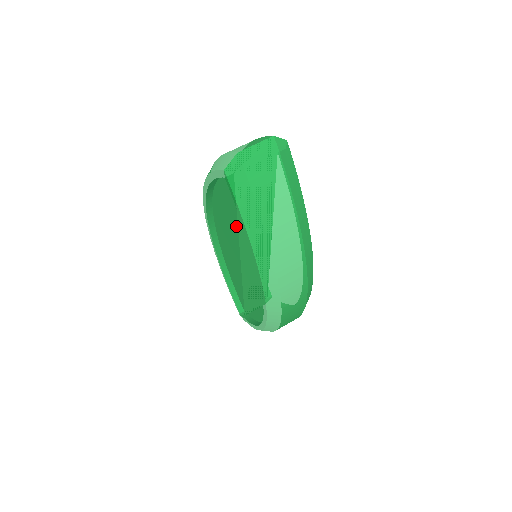
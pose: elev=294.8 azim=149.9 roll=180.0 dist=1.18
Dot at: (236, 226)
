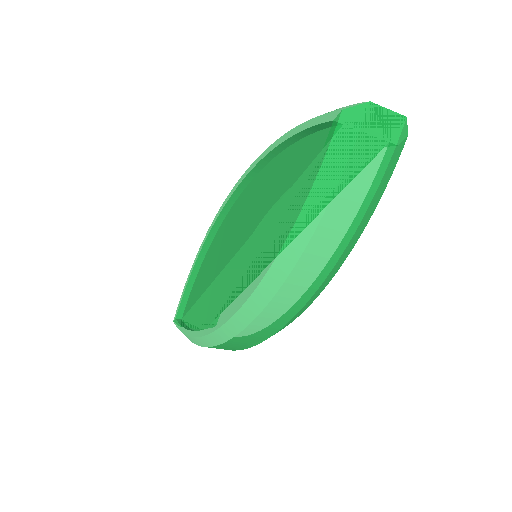
Dot at: (278, 199)
